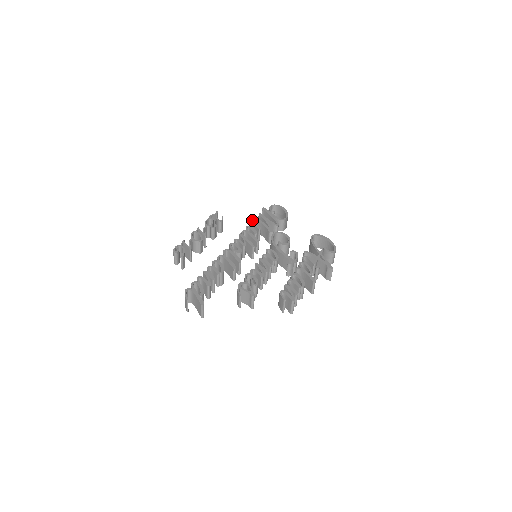
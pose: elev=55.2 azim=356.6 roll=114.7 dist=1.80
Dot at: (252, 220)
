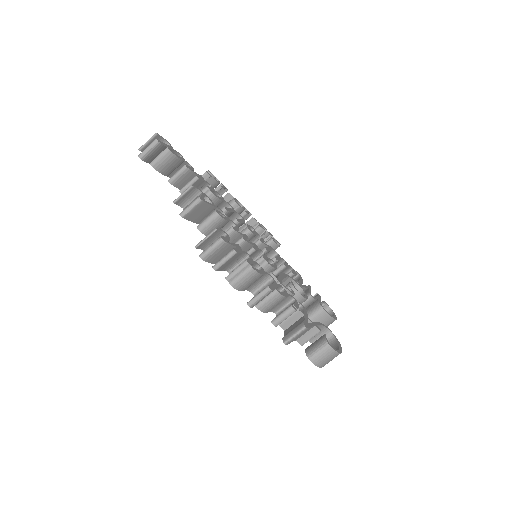
Dot at: occluded
